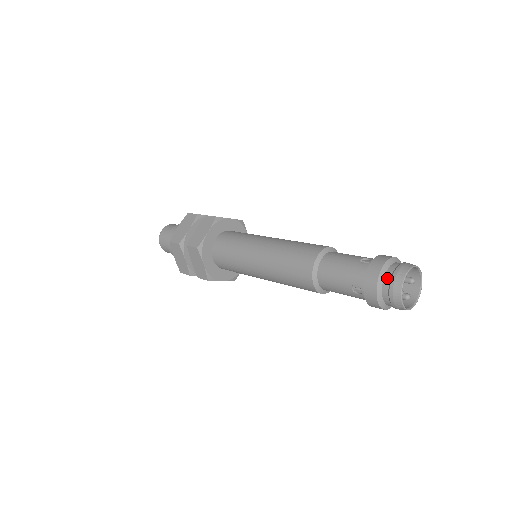
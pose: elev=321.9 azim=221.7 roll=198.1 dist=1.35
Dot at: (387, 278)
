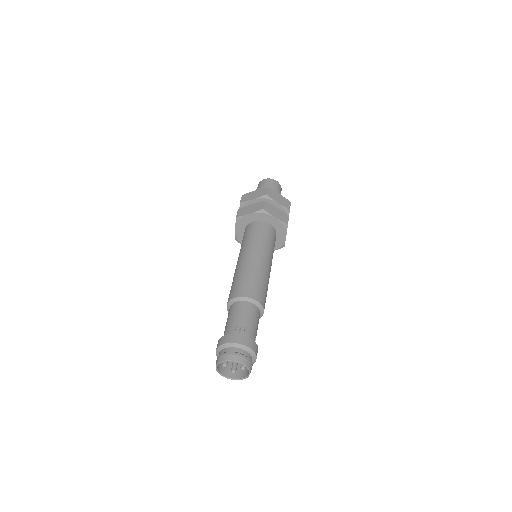
Dot at: (224, 350)
